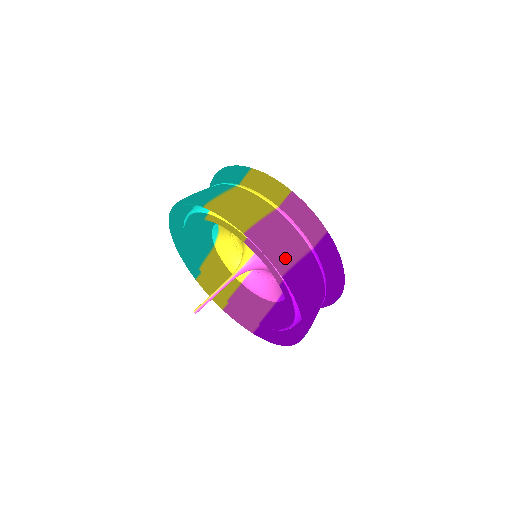
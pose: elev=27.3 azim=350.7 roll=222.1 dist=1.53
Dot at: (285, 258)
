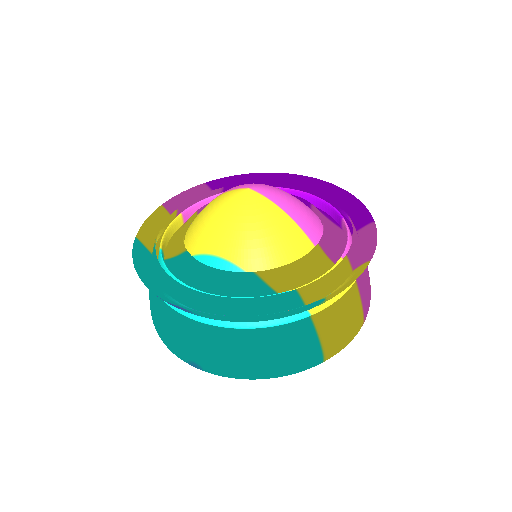
Dot at: occluded
